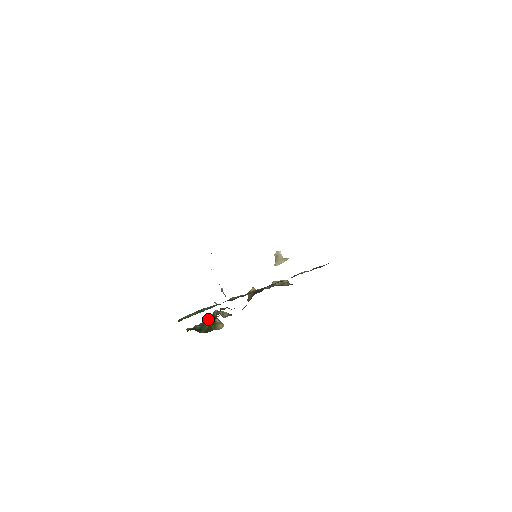
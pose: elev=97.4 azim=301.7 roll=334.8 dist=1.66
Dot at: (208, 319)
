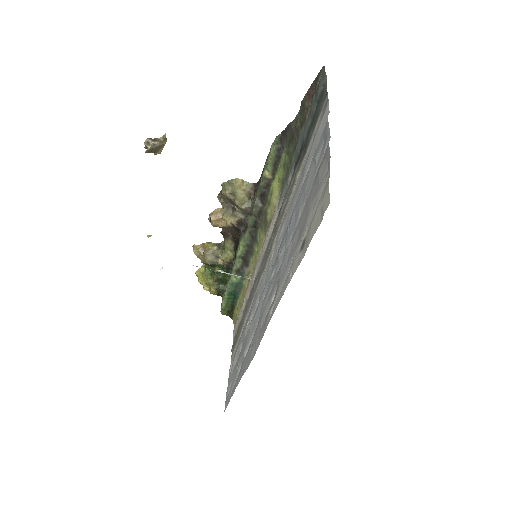
Dot at: (215, 274)
